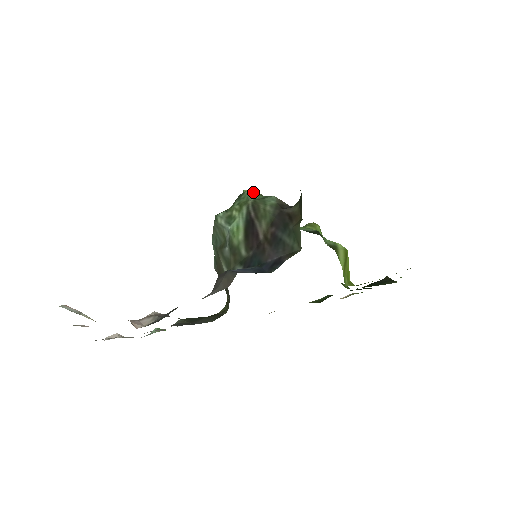
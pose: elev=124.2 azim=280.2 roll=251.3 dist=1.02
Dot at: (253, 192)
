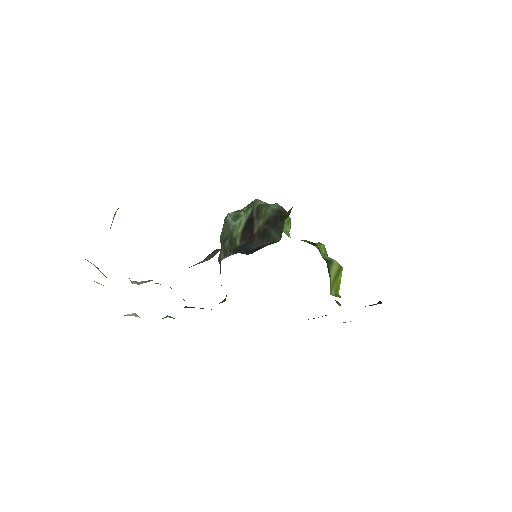
Dot at: occluded
